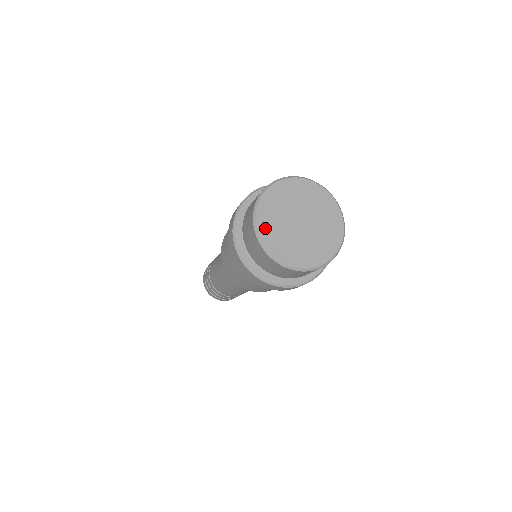
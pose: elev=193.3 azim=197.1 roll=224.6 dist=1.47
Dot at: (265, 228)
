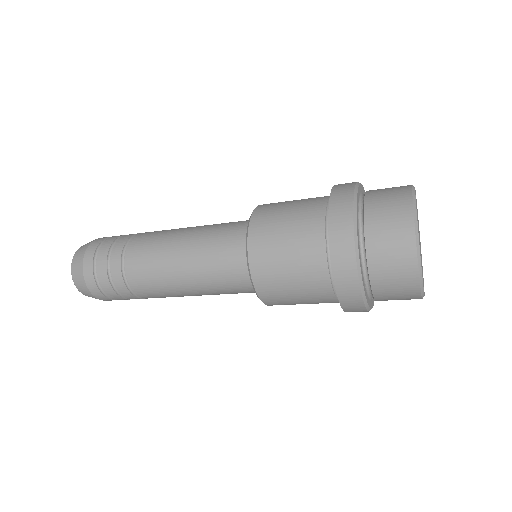
Dot at: occluded
